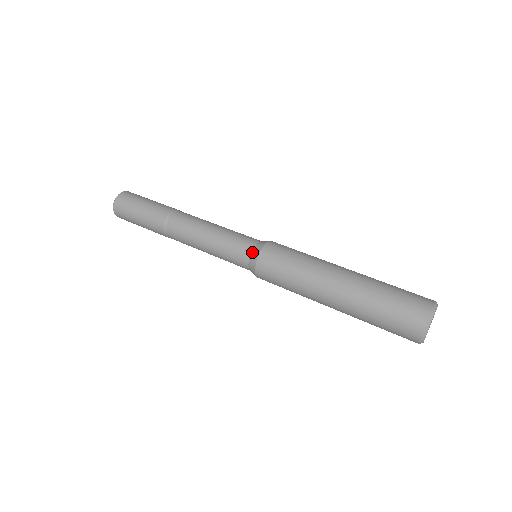
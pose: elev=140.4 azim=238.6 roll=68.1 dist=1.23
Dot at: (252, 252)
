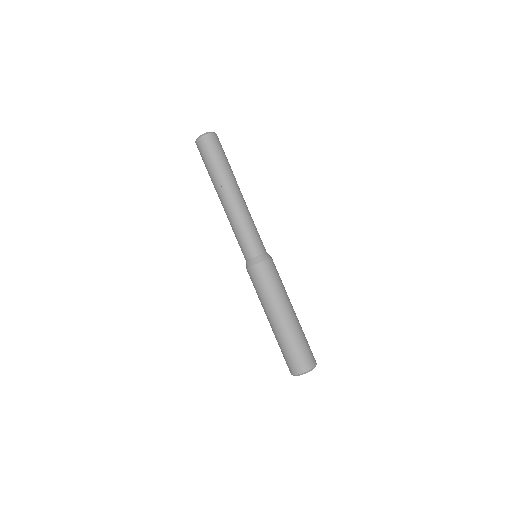
Dot at: (253, 258)
